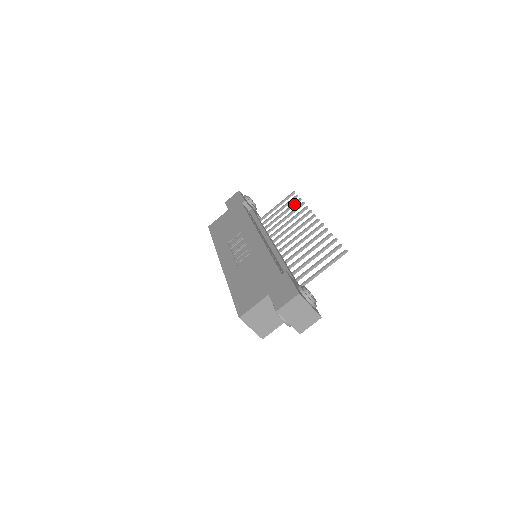
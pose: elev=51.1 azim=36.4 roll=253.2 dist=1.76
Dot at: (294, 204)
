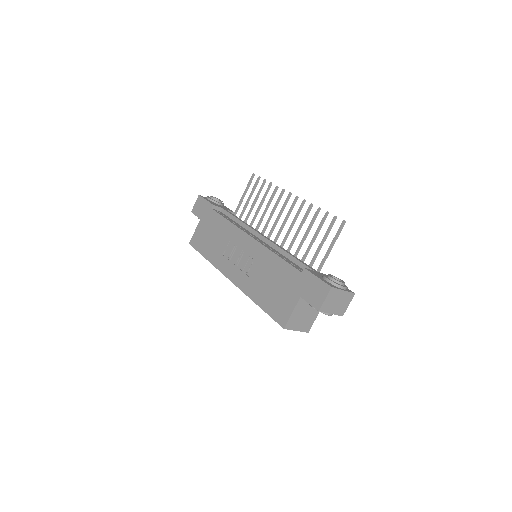
Dot at: (261, 188)
